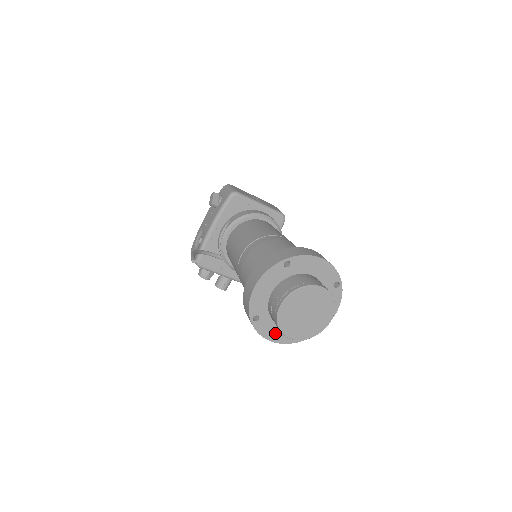
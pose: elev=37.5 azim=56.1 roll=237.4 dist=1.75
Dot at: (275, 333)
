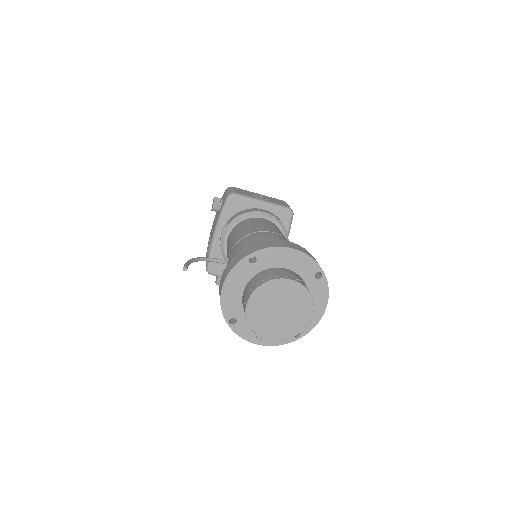
Dot at: (257, 335)
